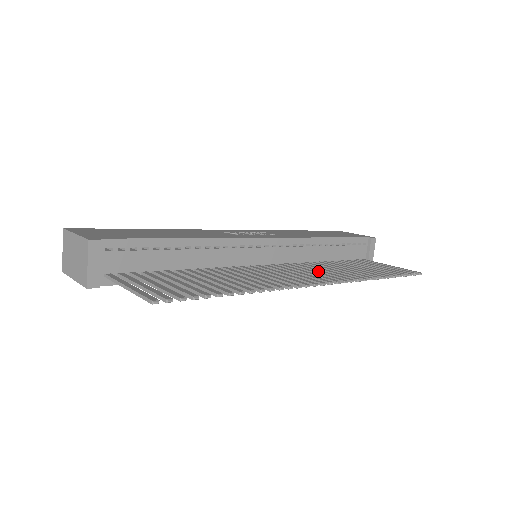
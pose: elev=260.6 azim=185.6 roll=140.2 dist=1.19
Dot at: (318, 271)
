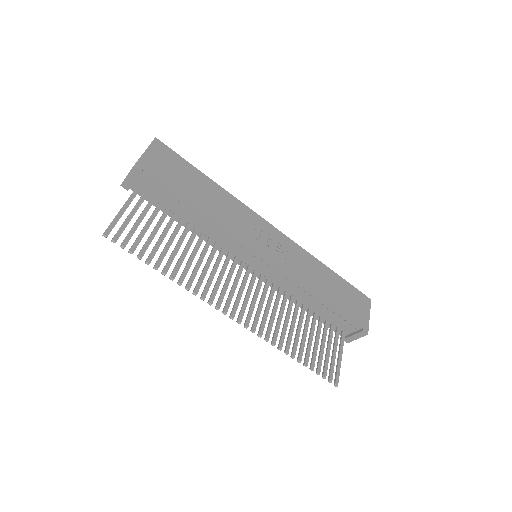
Dot at: (266, 307)
